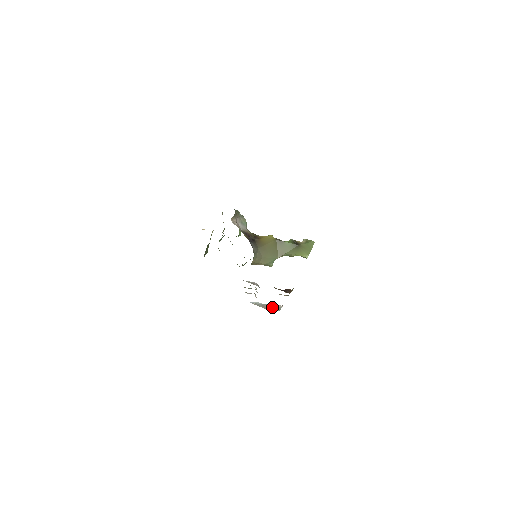
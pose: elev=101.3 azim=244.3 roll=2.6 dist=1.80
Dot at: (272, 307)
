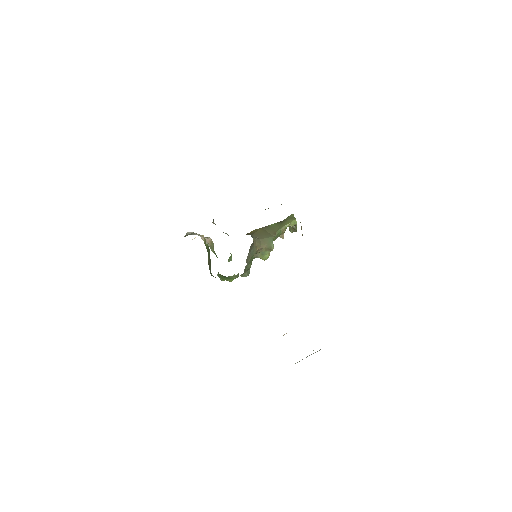
Dot at: (313, 353)
